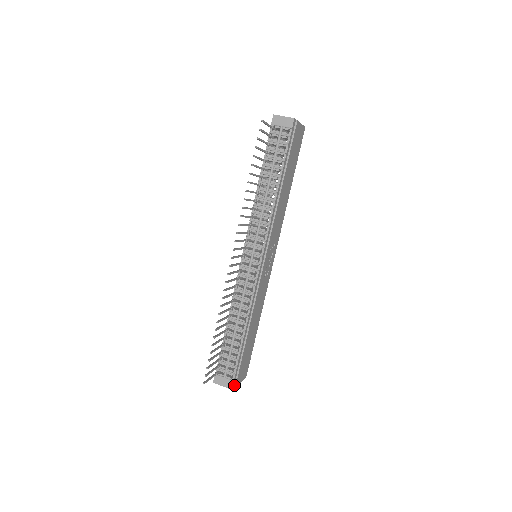
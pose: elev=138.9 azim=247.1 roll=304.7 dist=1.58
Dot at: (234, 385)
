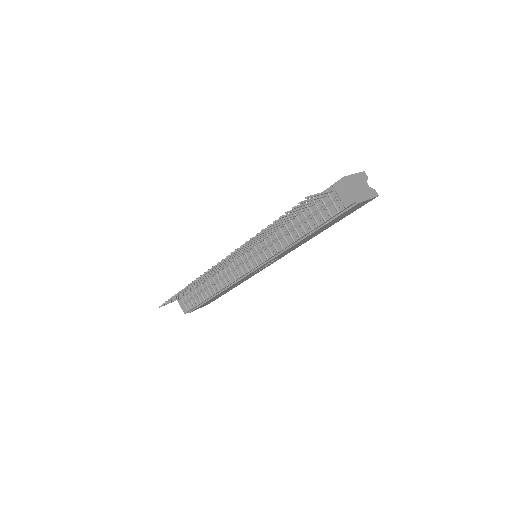
Dot at: (189, 311)
